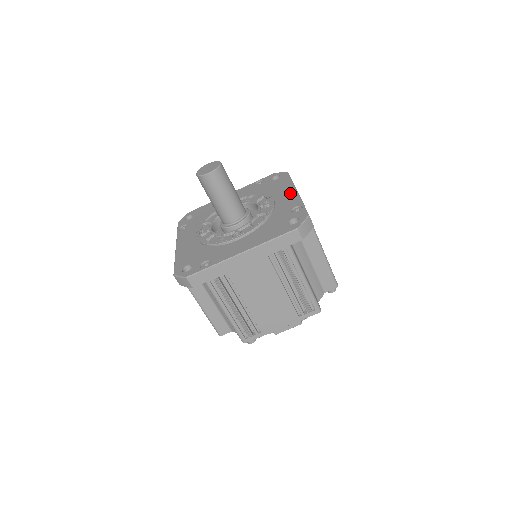
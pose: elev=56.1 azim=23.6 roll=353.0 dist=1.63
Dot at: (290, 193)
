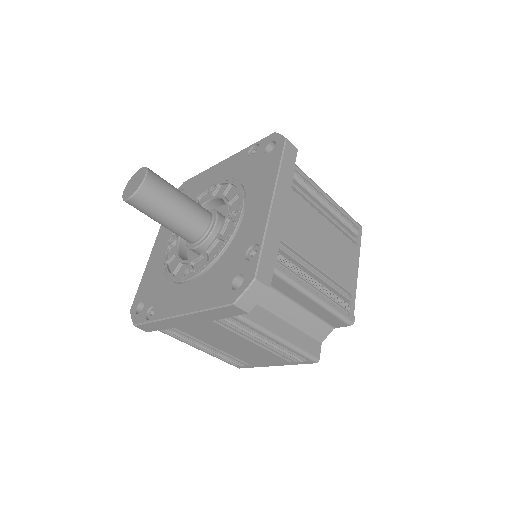
Dot at: (263, 202)
